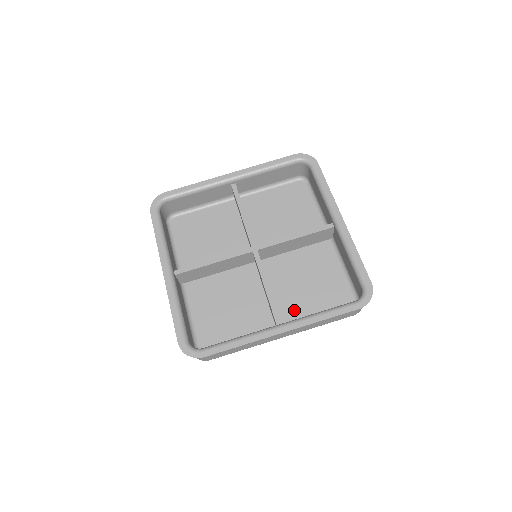
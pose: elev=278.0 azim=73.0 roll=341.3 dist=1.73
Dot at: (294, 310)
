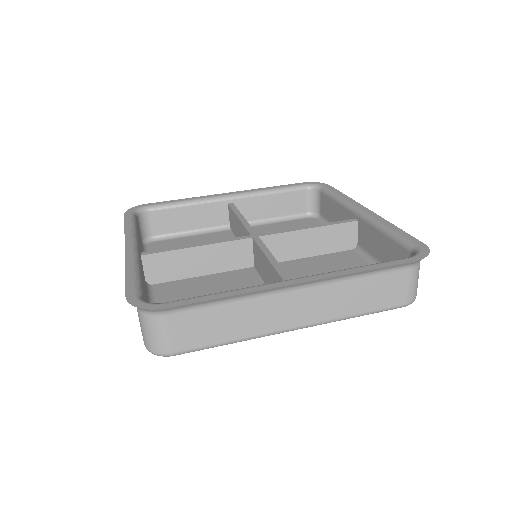
Dot at: occluded
